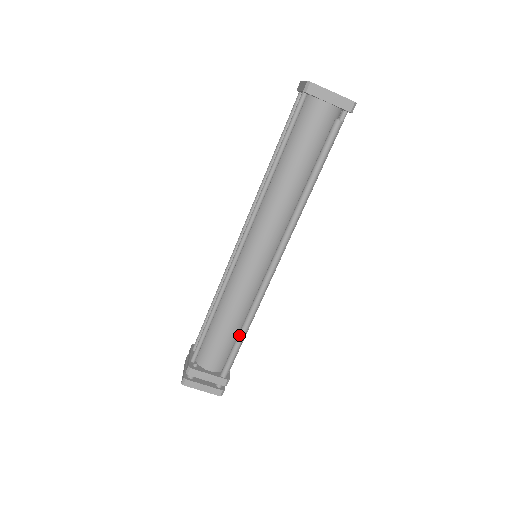
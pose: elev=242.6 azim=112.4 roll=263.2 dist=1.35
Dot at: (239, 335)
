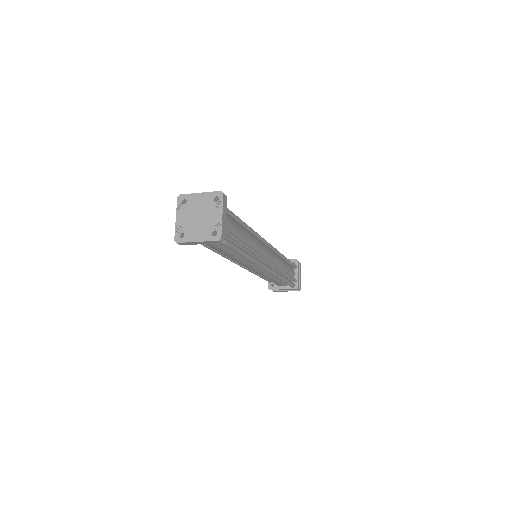
Dot at: occluded
